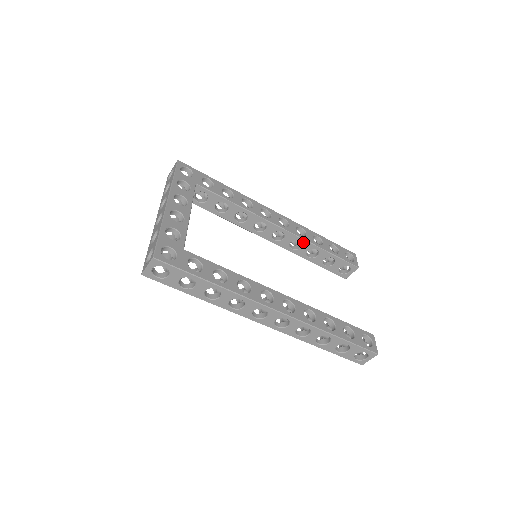
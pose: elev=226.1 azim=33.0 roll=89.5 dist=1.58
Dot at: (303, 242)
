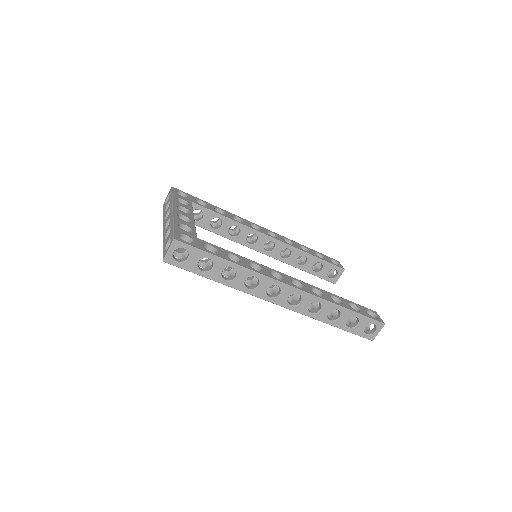
Dot at: (292, 249)
